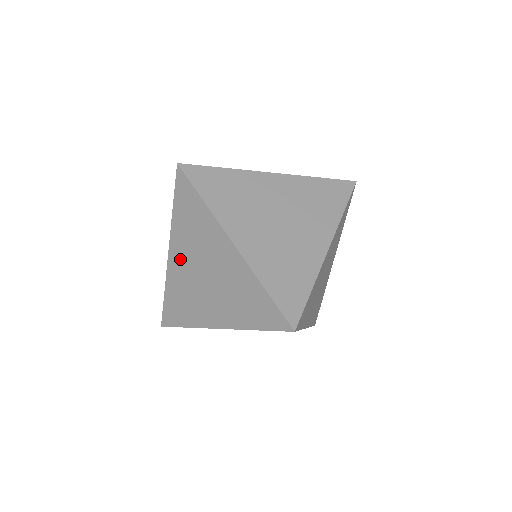
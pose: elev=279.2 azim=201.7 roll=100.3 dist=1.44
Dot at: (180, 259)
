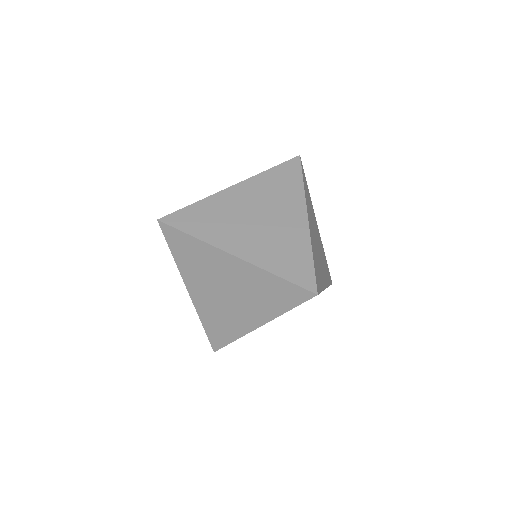
Dot at: (200, 291)
